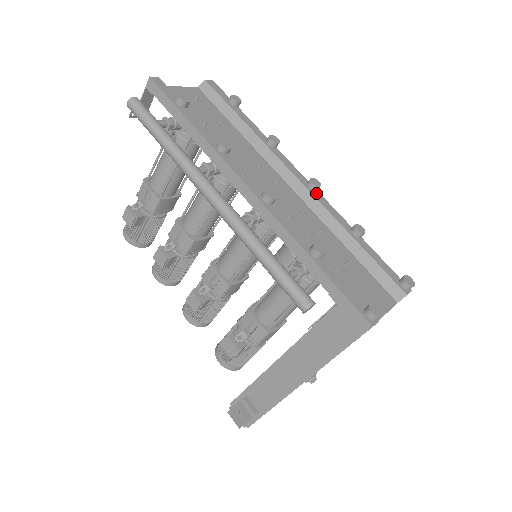
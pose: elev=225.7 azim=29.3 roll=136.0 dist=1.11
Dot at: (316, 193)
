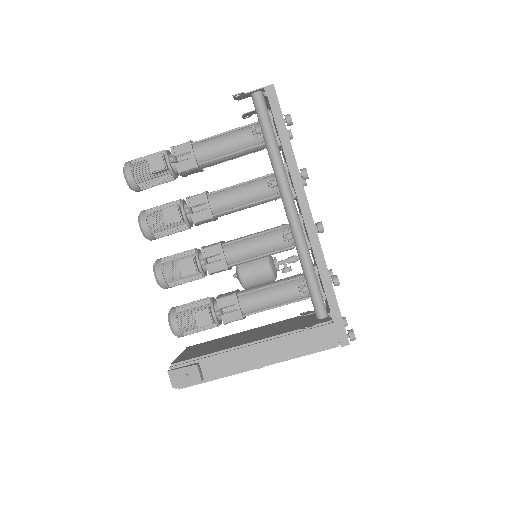
Dot at: occluded
